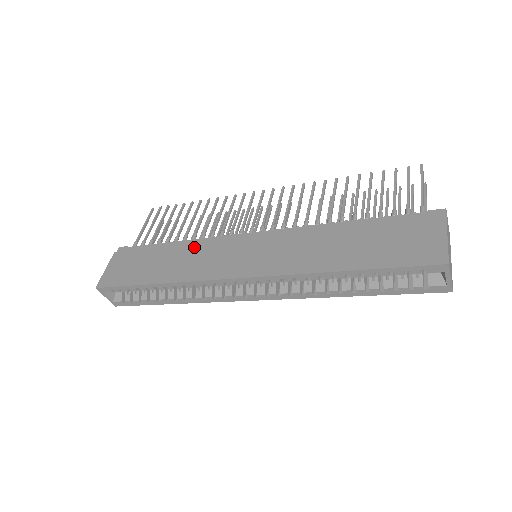
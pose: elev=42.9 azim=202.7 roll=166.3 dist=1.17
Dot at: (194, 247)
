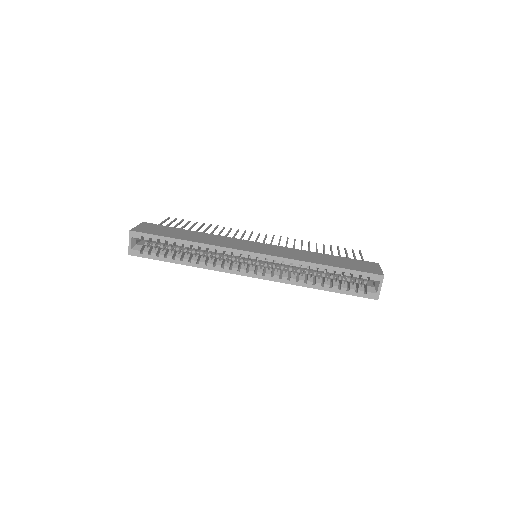
Dot at: (215, 236)
